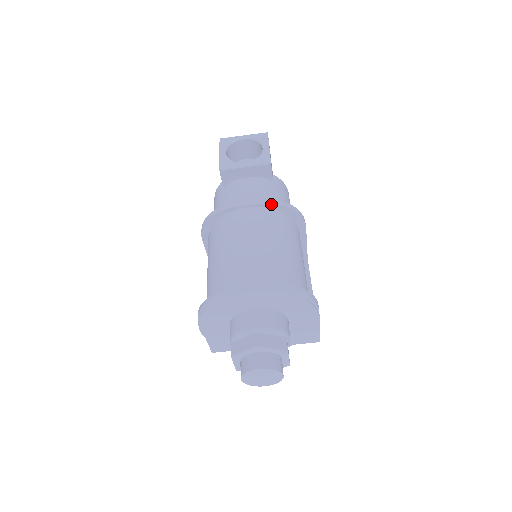
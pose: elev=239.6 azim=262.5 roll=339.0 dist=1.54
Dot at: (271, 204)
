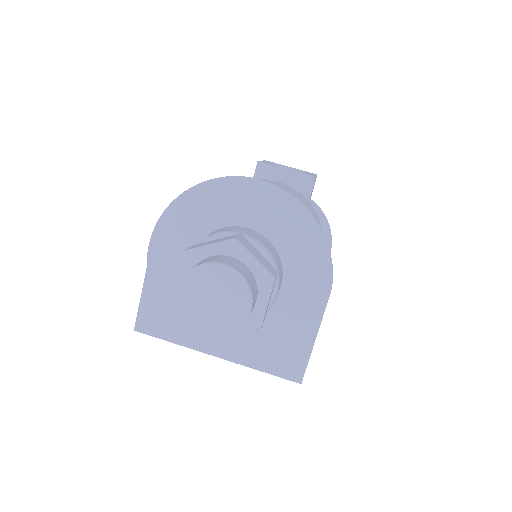
Dot at: occluded
